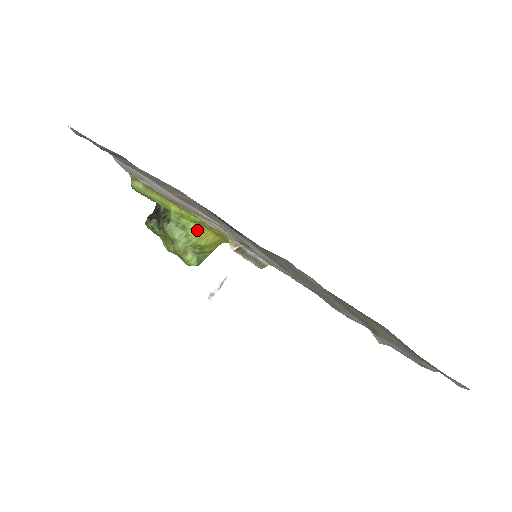
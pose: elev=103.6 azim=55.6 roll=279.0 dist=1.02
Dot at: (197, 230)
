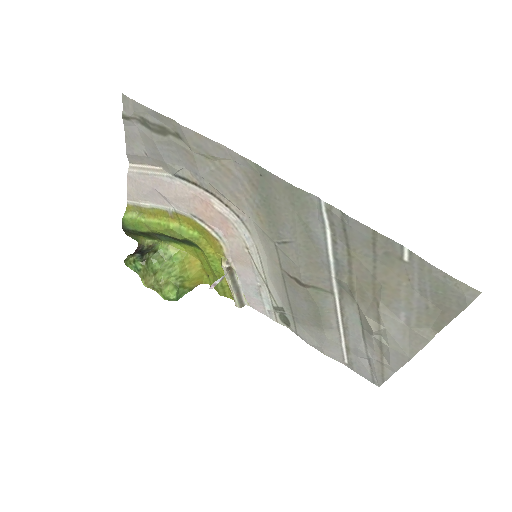
Dot at: (183, 261)
